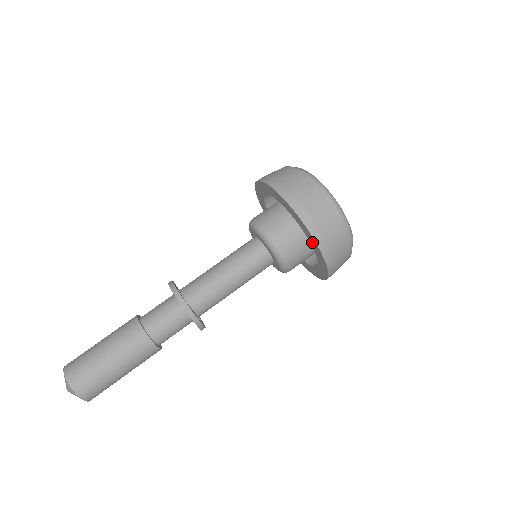
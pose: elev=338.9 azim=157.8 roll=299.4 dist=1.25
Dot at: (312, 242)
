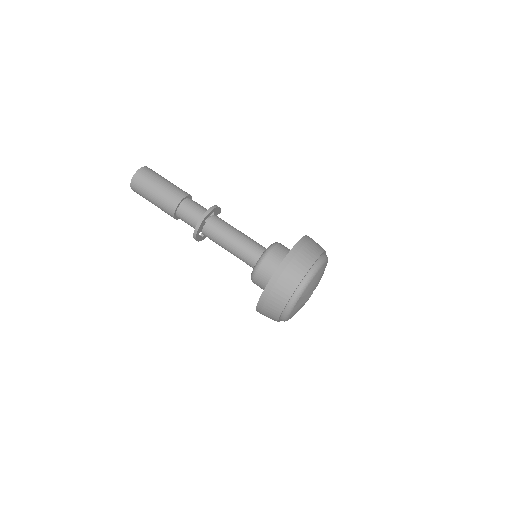
Dot at: occluded
